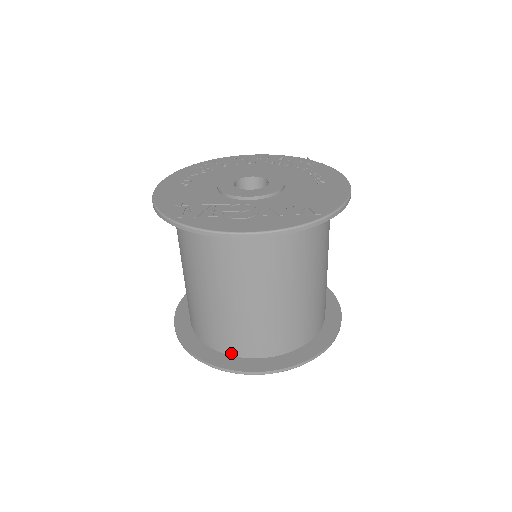
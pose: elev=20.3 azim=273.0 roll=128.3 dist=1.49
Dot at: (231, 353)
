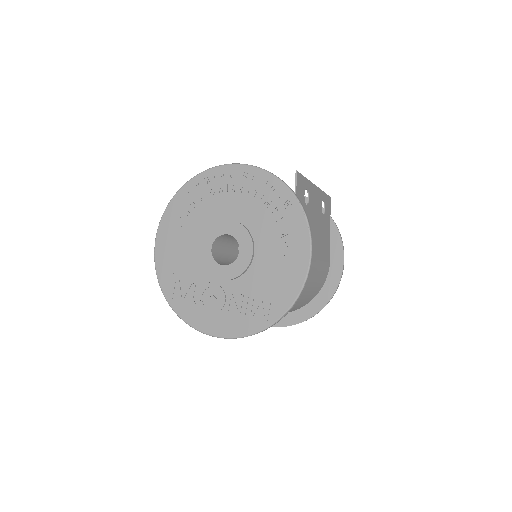
Dot at: occluded
